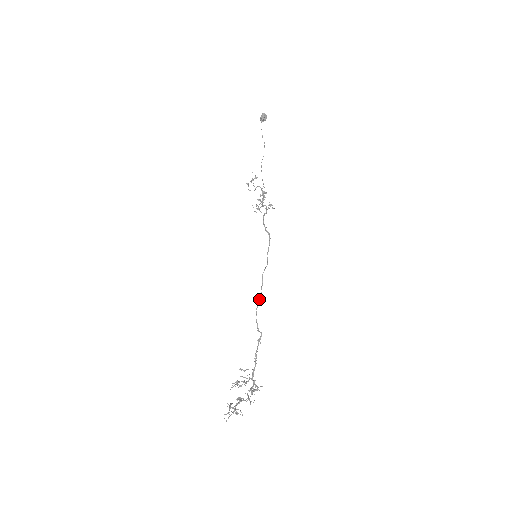
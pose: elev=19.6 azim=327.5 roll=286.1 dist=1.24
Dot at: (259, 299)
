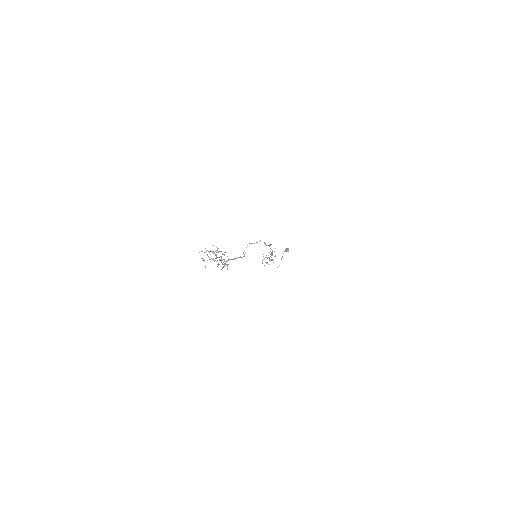
Dot at: occluded
